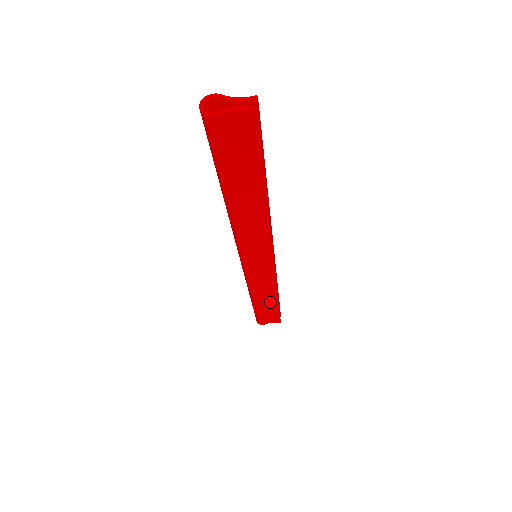
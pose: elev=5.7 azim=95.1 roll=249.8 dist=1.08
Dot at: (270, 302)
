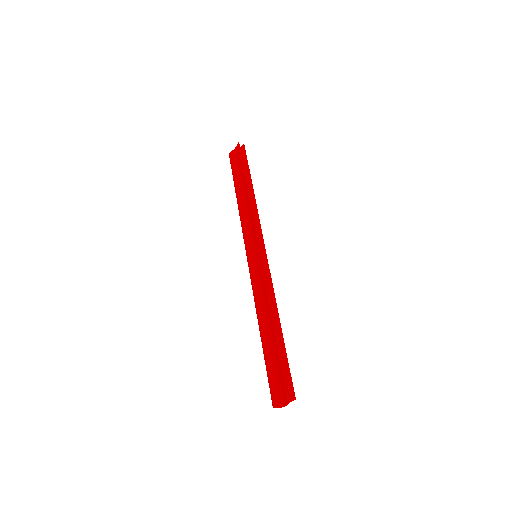
Dot at: (271, 335)
